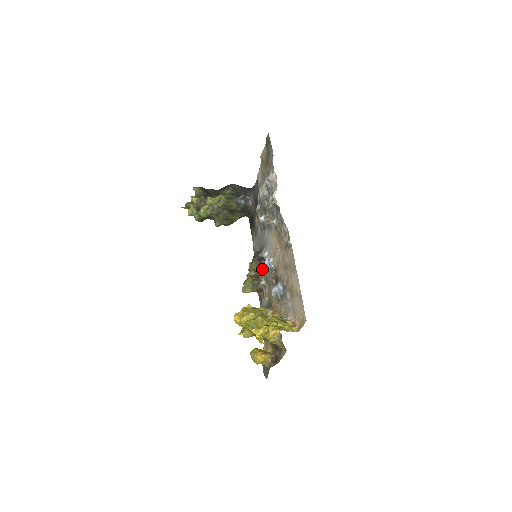
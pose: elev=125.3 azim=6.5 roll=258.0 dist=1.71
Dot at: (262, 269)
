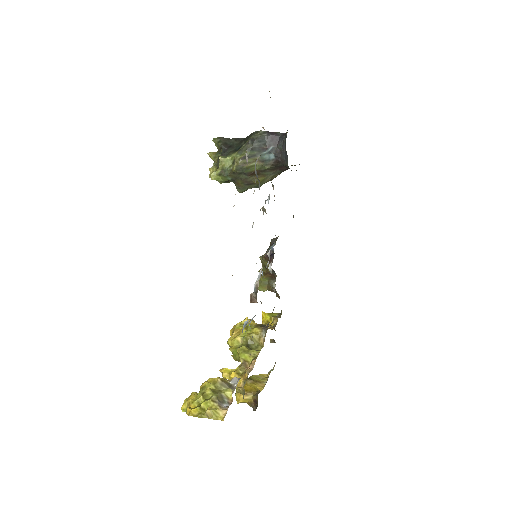
Dot at: (269, 270)
